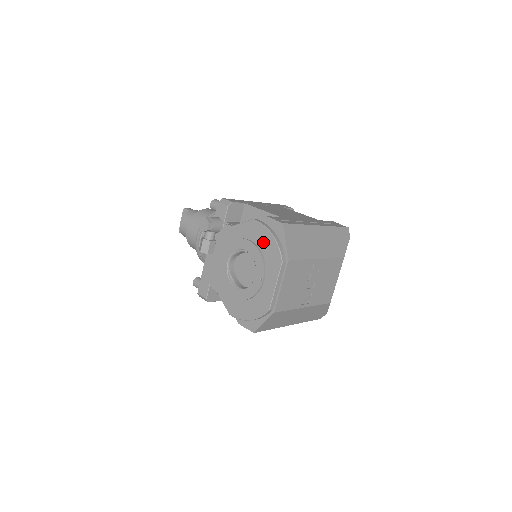
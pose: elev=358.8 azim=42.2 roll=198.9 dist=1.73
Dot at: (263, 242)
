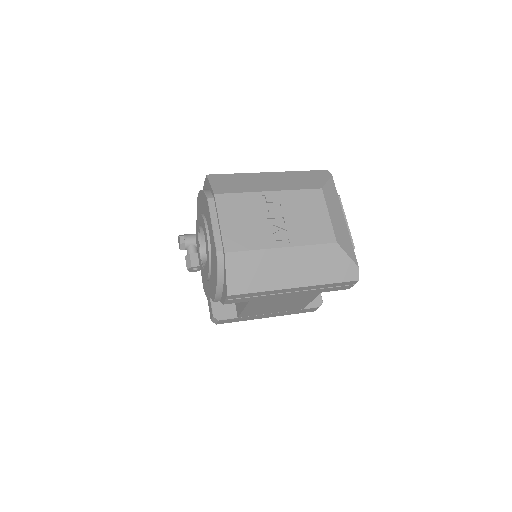
Dot at: (201, 204)
